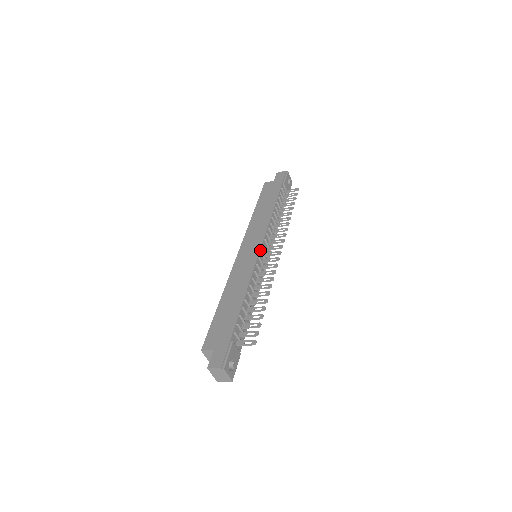
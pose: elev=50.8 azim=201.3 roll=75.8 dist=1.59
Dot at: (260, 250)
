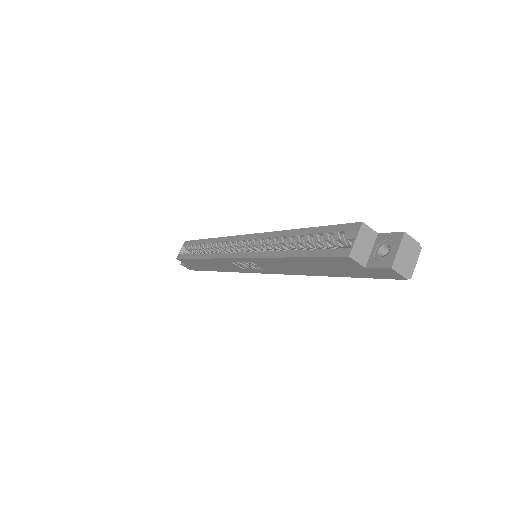
Dot at: occluded
